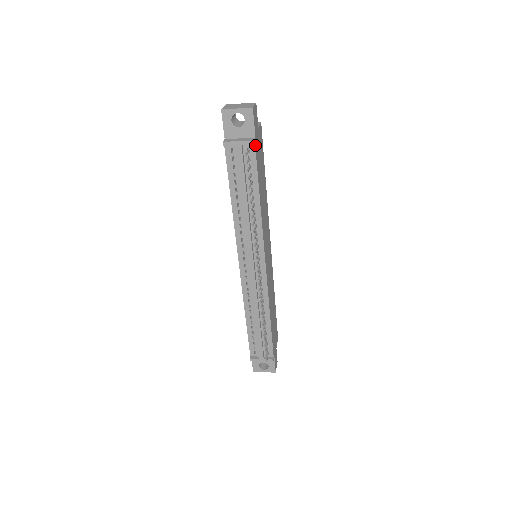
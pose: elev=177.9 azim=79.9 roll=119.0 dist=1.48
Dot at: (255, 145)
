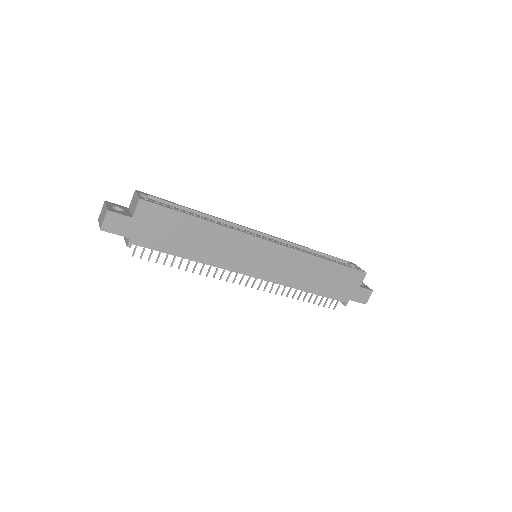
Dot at: (135, 243)
